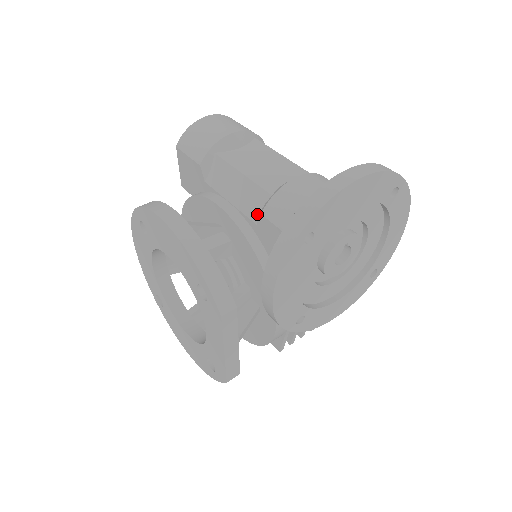
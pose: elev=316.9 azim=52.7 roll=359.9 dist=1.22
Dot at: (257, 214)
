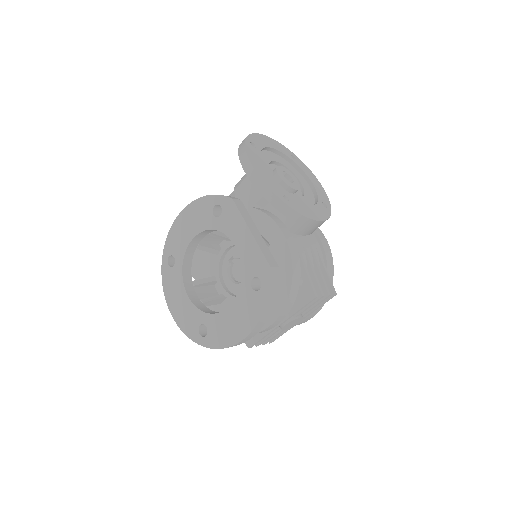
Dot at: occluded
